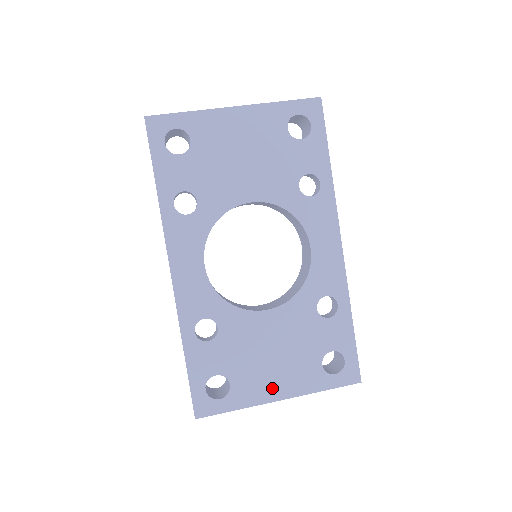
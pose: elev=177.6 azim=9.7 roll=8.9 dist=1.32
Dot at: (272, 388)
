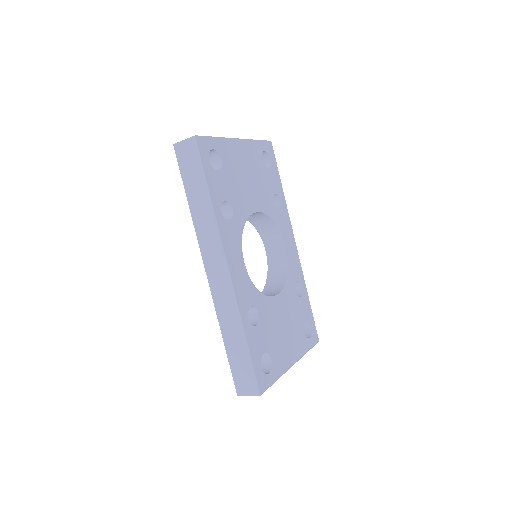
Dot at: (289, 356)
